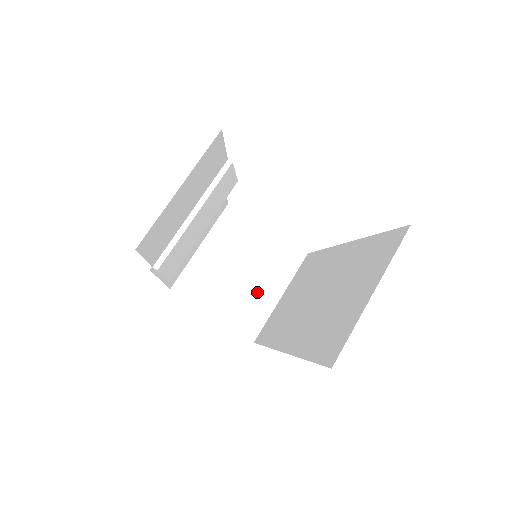
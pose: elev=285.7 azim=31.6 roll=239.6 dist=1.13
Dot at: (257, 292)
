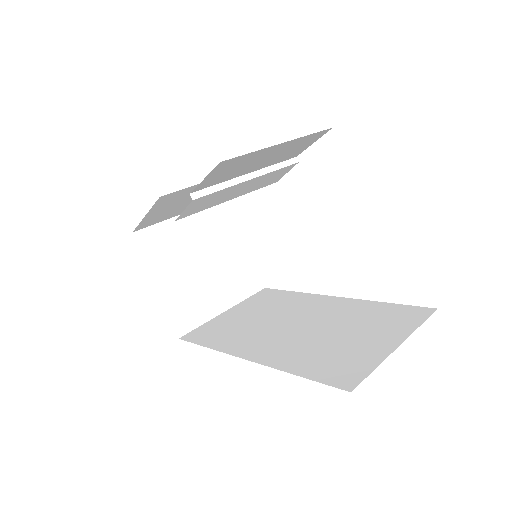
Dot at: (208, 292)
